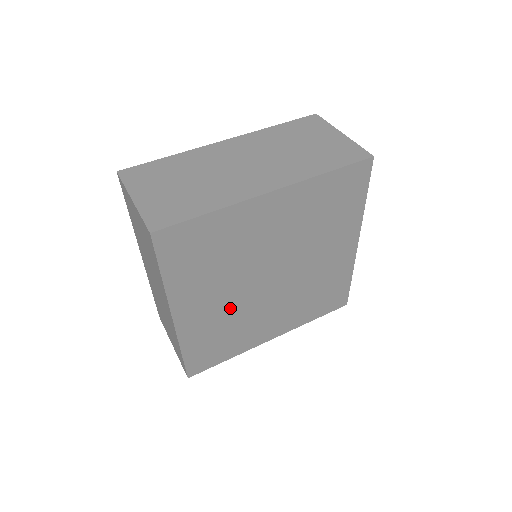
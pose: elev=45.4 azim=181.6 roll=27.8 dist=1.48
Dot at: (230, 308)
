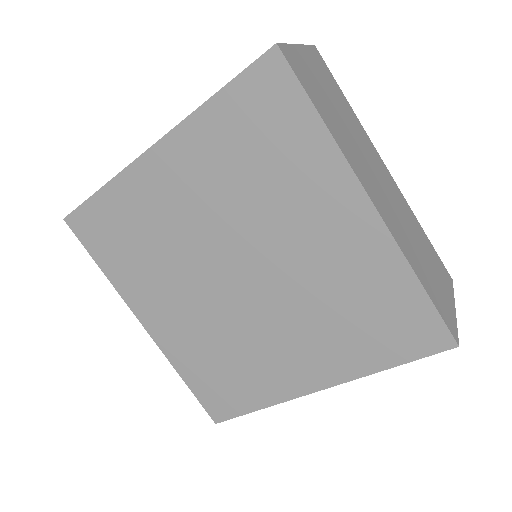
Dot at: (181, 231)
